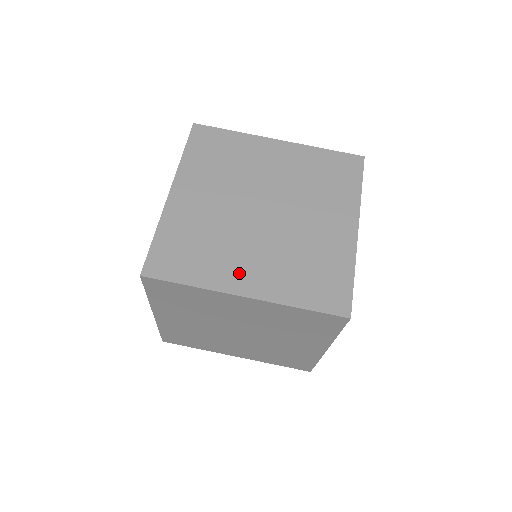
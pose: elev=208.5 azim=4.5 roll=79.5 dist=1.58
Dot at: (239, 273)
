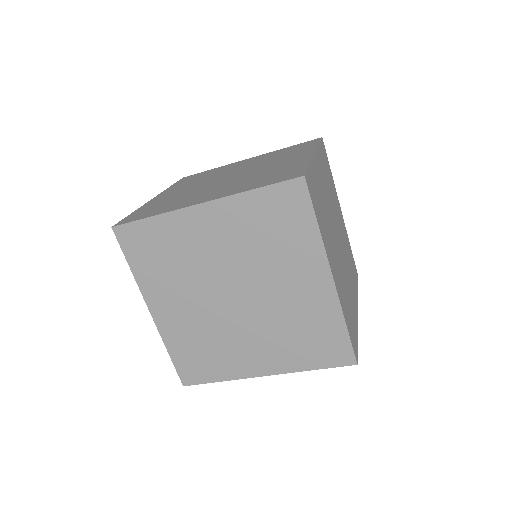
Dot at: (249, 360)
